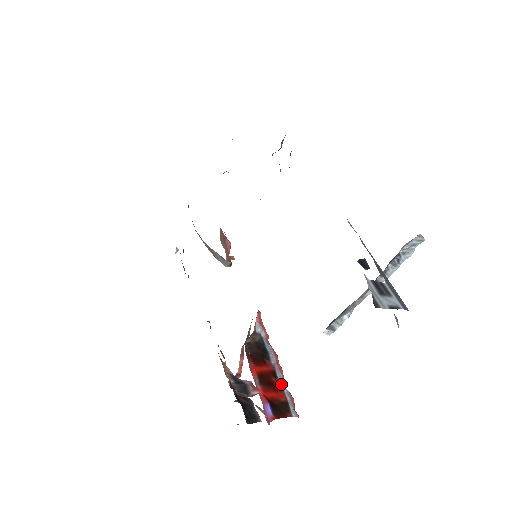
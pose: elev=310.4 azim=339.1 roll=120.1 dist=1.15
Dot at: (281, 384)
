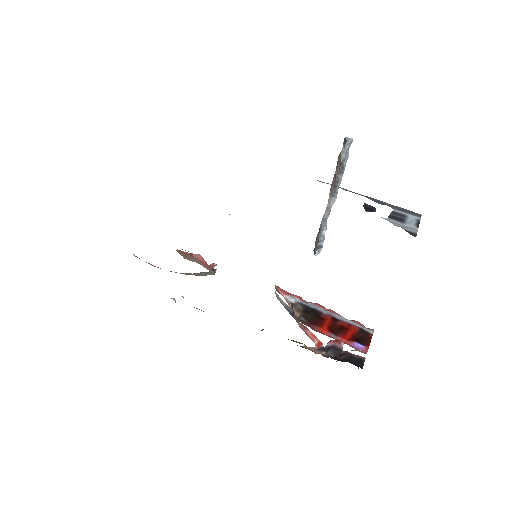
Dot at: (345, 321)
